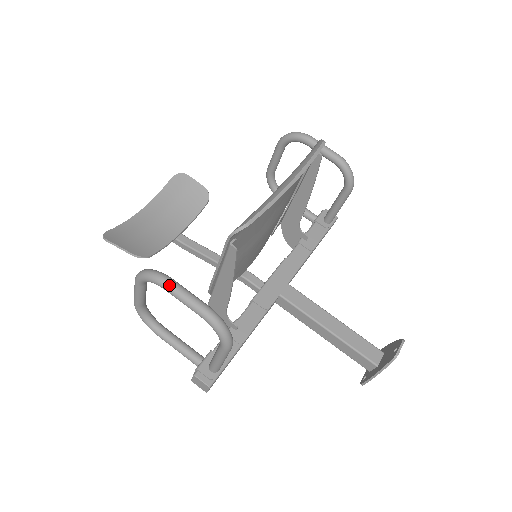
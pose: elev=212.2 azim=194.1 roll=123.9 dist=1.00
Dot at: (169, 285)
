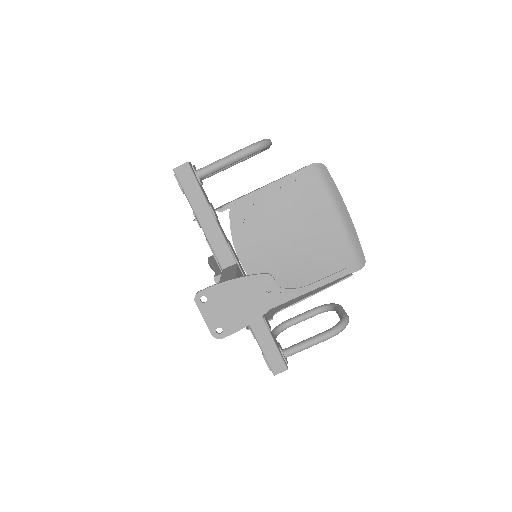
Dot at: occluded
